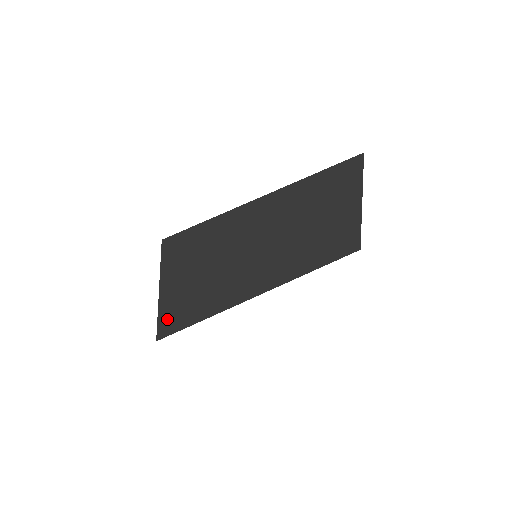
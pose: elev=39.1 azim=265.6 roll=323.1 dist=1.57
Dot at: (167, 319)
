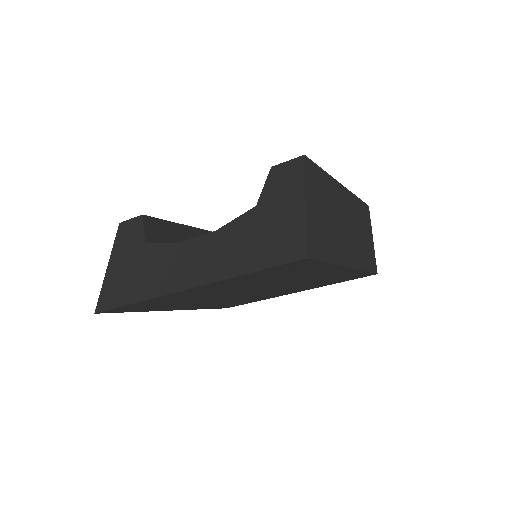
Dot at: (312, 239)
